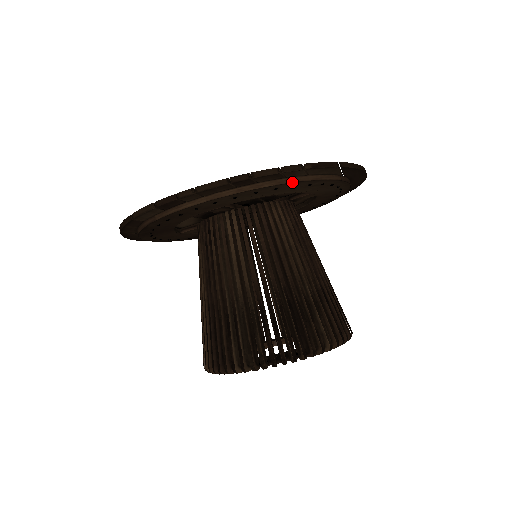
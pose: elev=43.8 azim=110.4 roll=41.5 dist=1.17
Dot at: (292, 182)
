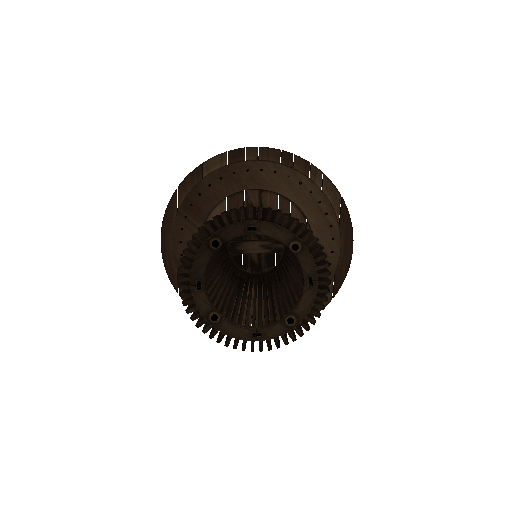
Dot at: (312, 181)
